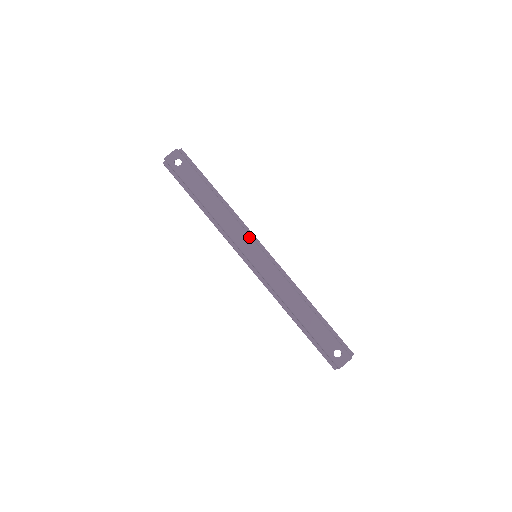
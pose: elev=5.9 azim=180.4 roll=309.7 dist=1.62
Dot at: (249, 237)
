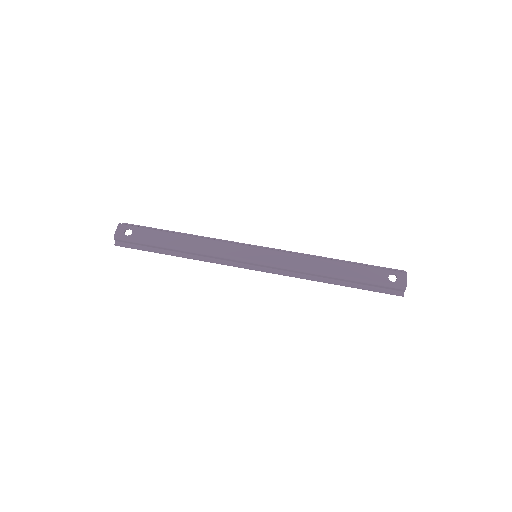
Dot at: (238, 244)
